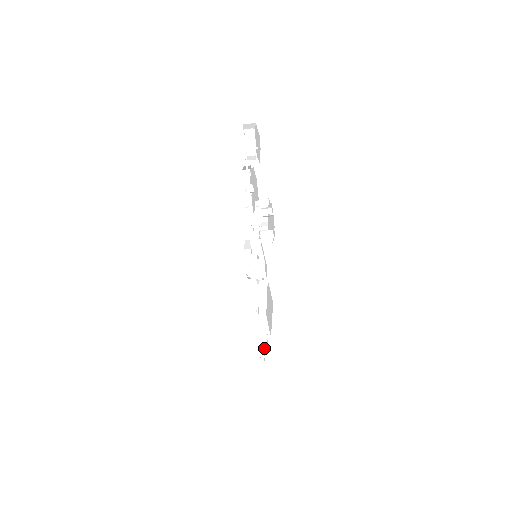
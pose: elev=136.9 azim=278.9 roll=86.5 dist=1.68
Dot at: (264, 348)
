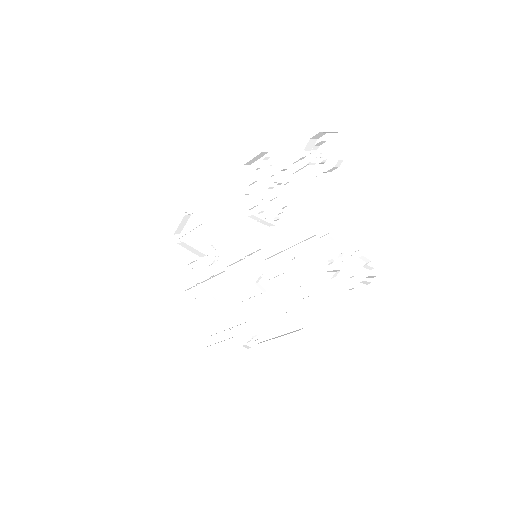
Dot at: (220, 337)
